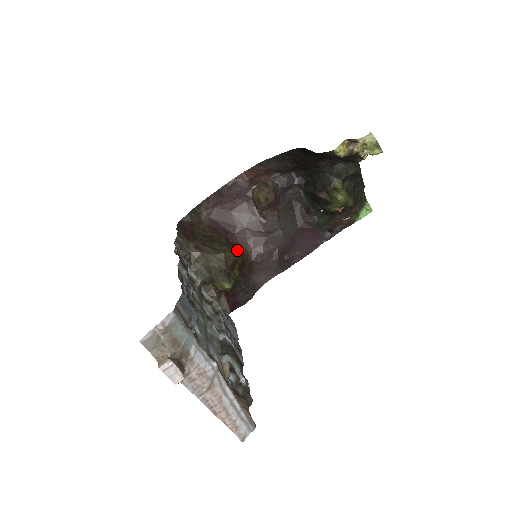
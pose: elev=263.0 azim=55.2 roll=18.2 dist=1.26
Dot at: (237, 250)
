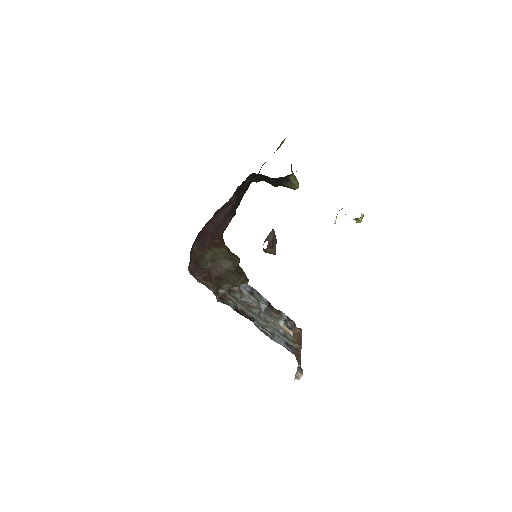
Dot at: (227, 248)
